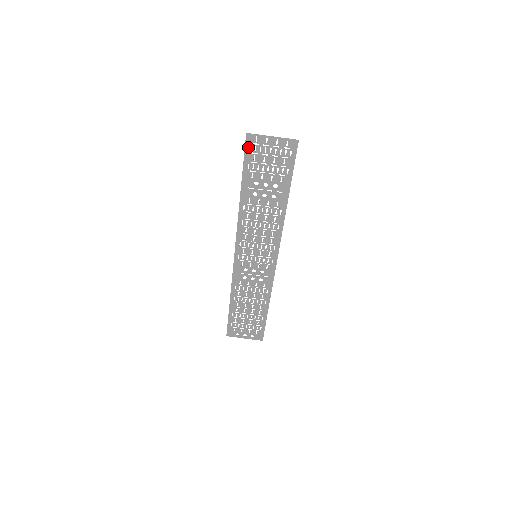
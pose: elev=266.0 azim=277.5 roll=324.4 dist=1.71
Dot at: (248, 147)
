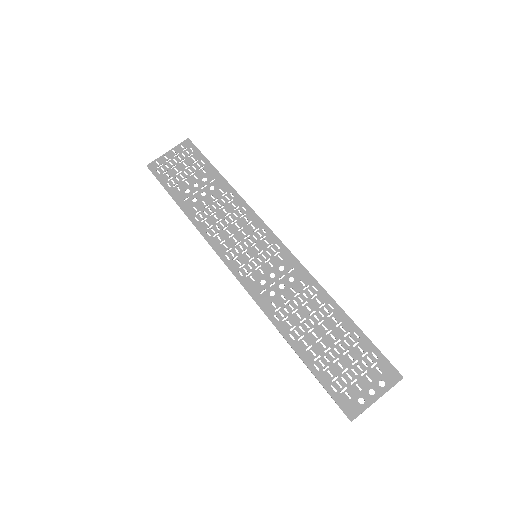
Dot at: (156, 173)
